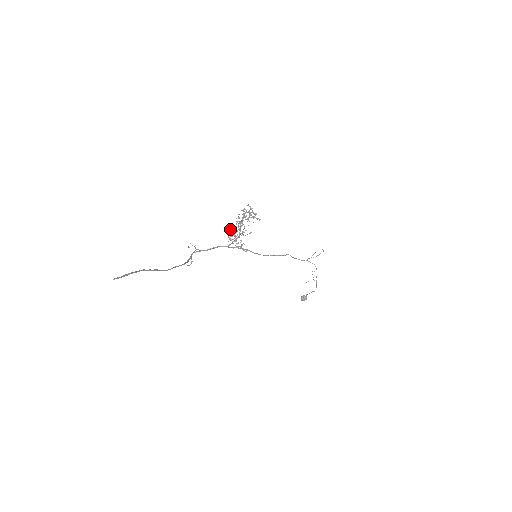
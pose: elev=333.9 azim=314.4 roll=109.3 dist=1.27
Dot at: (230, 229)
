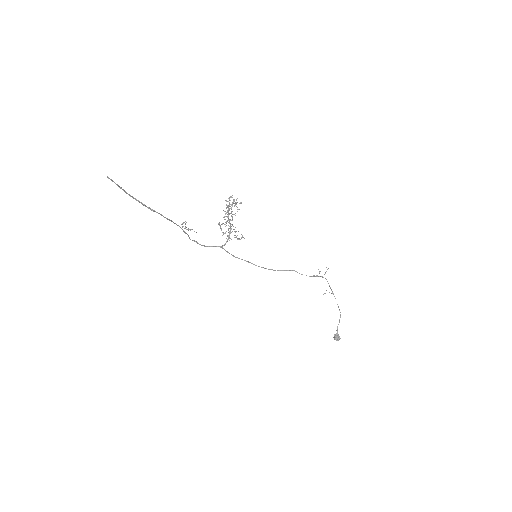
Dot at: occluded
